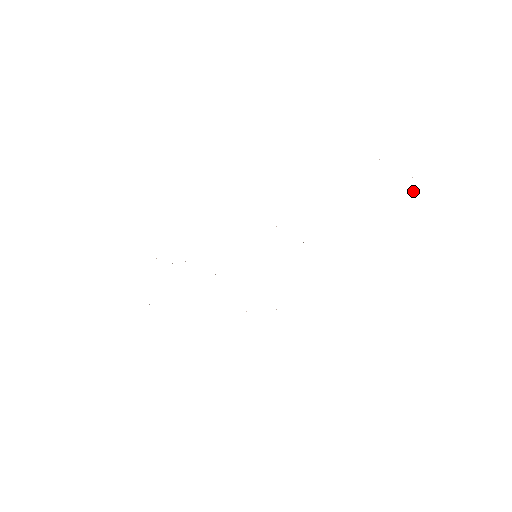
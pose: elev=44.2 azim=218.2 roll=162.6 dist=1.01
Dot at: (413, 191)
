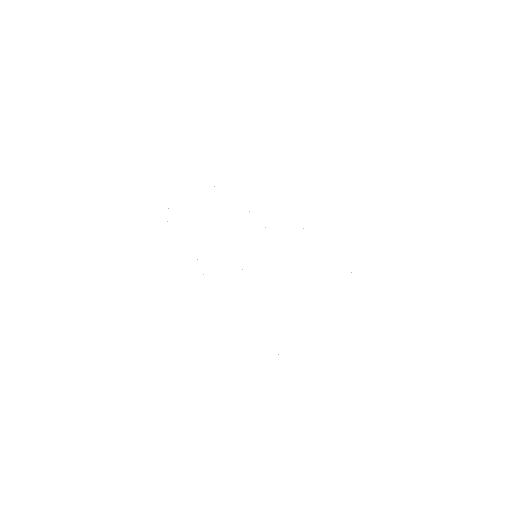
Dot at: occluded
